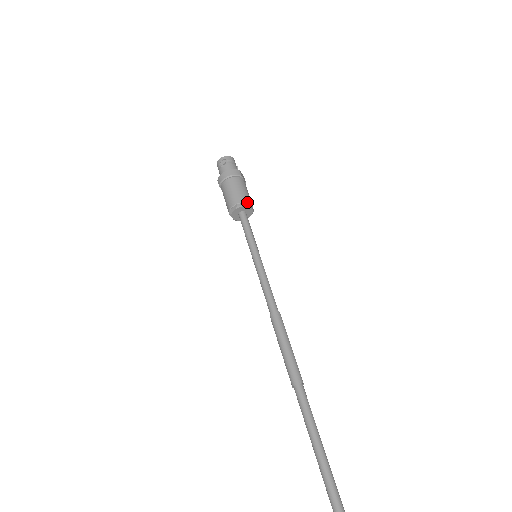
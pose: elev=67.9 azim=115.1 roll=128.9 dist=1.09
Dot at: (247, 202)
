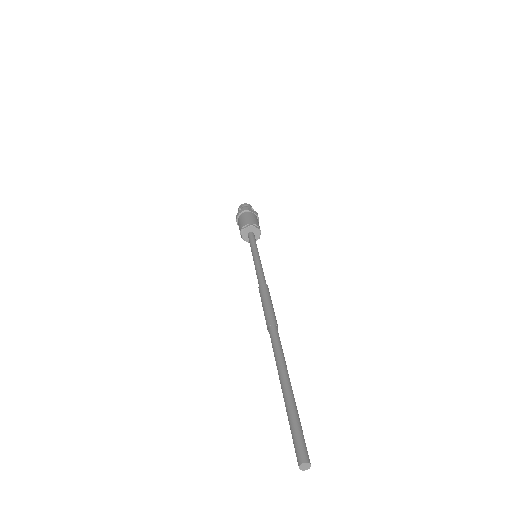
Dot at: (249, 224)
